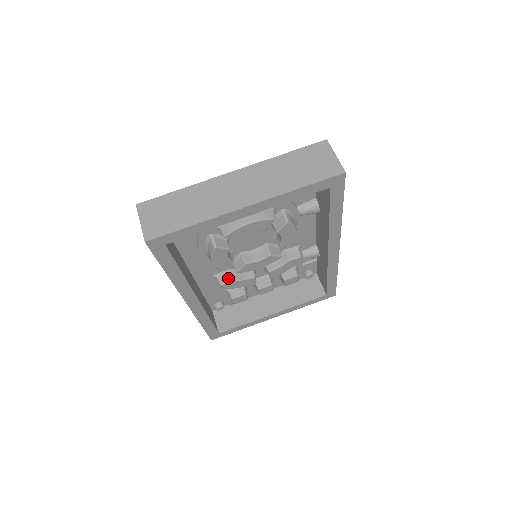
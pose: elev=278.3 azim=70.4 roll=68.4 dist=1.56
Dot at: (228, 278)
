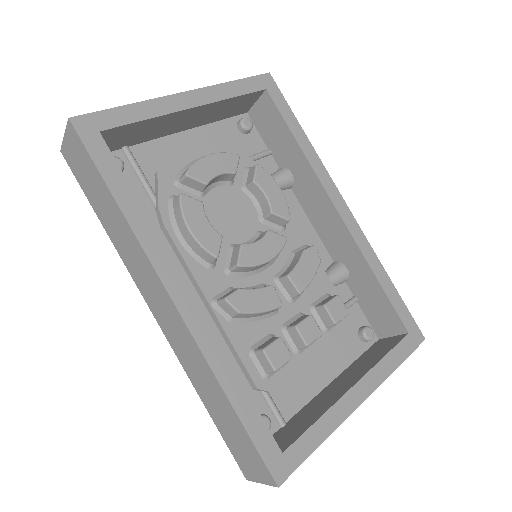
Dot at: (232, 291)
